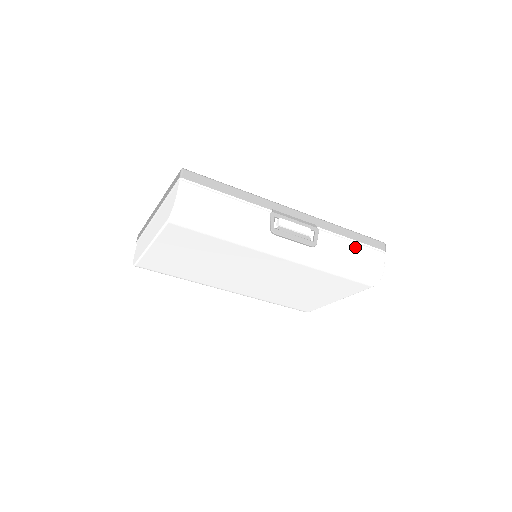
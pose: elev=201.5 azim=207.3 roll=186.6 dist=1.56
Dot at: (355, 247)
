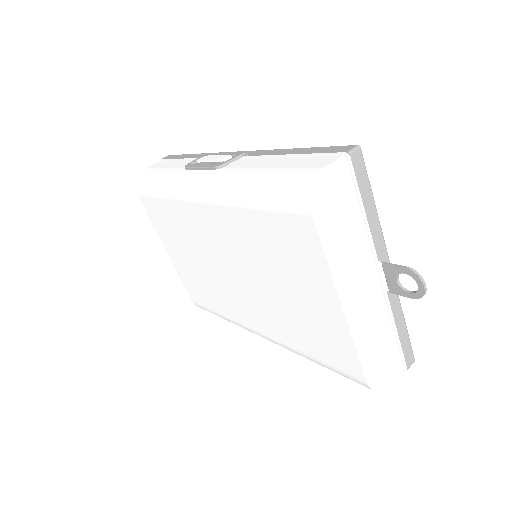
Dot at: (289, 161)
